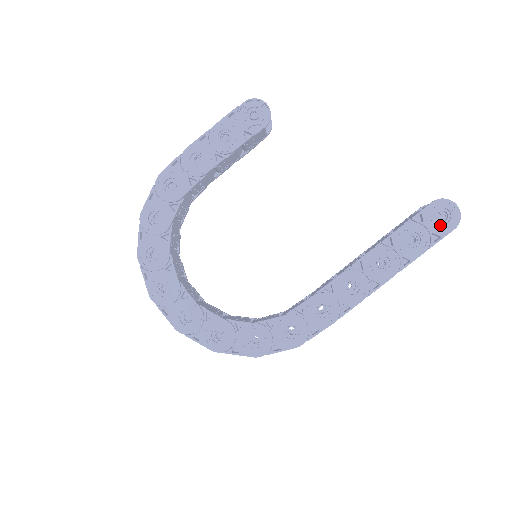
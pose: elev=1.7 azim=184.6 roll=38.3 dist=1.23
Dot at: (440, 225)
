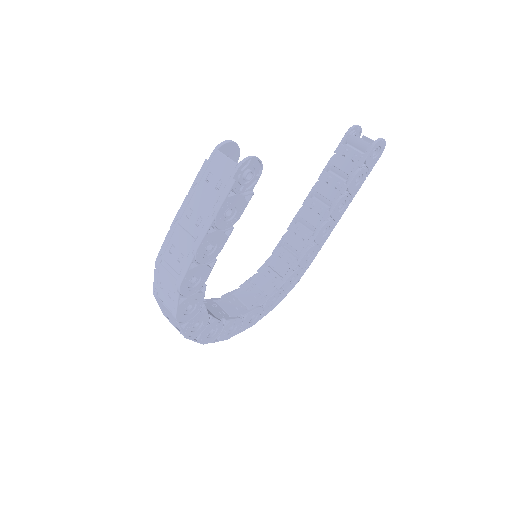
Dot at: (374, 159)
